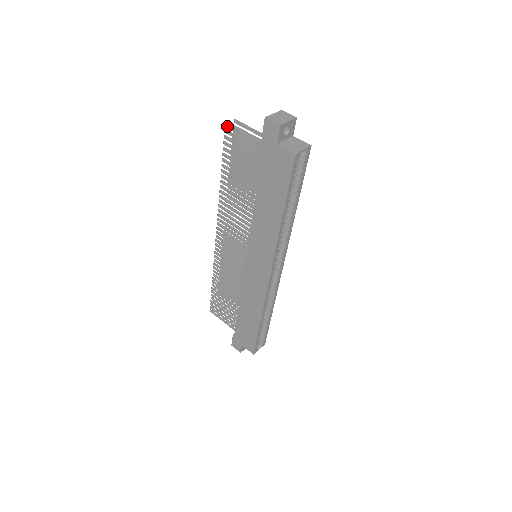
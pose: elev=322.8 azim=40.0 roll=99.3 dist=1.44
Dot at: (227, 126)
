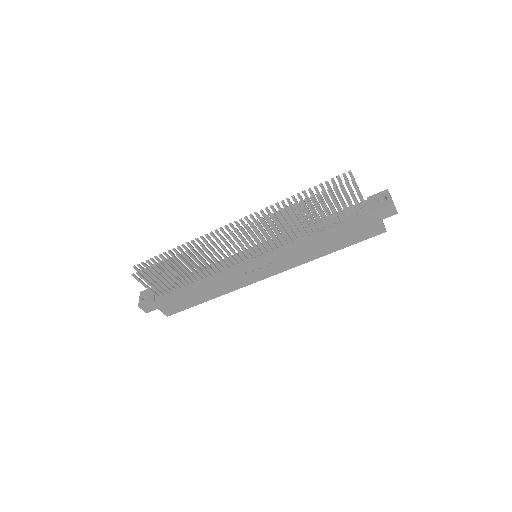
Dot at: (353, 181)
